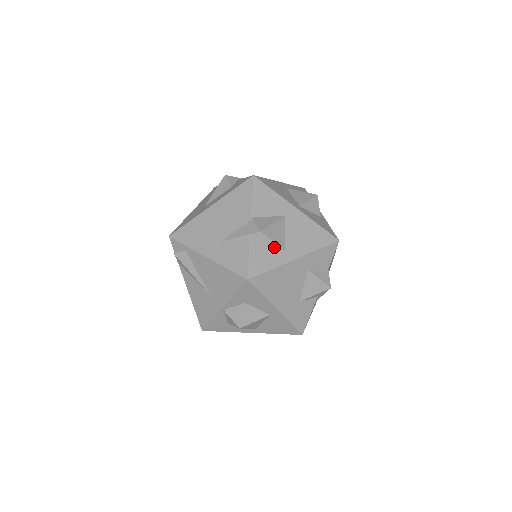
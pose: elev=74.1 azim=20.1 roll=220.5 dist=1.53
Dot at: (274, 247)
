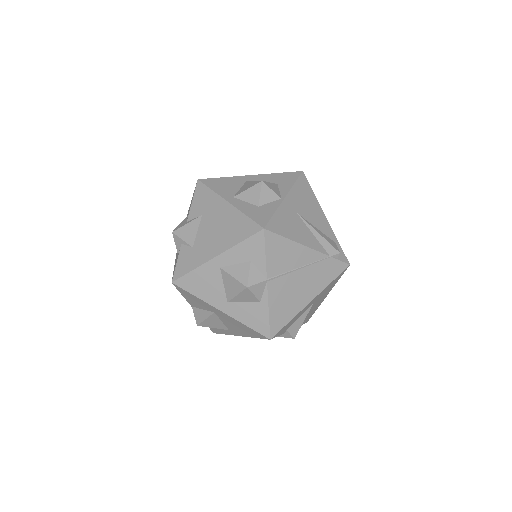
Dot at: (218, 327)
